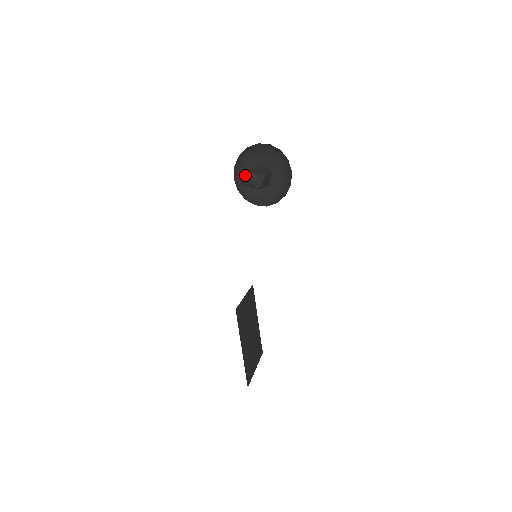
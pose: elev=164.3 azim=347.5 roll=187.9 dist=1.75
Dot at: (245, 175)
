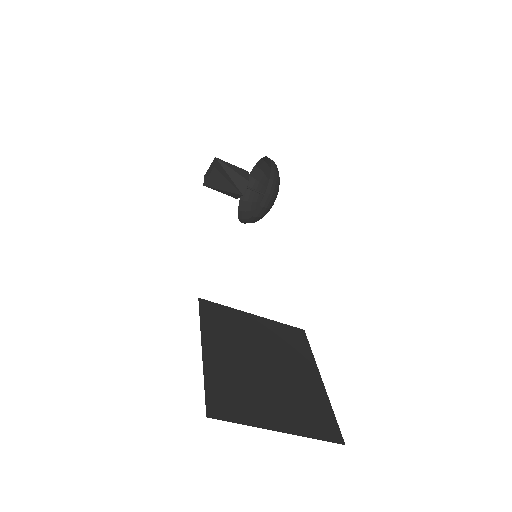
Dot at: occluded
